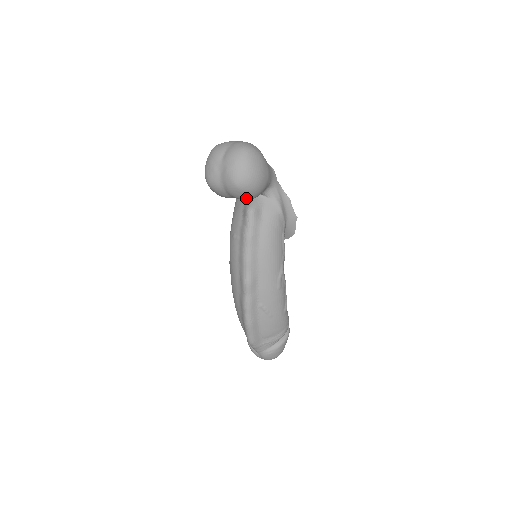
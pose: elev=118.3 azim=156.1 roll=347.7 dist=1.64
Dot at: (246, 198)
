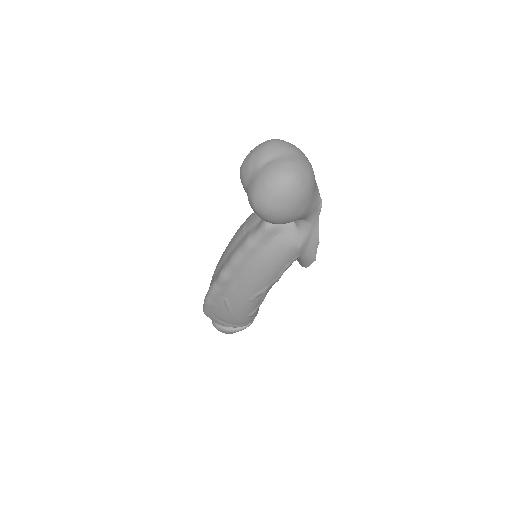
Dot at: occluded
